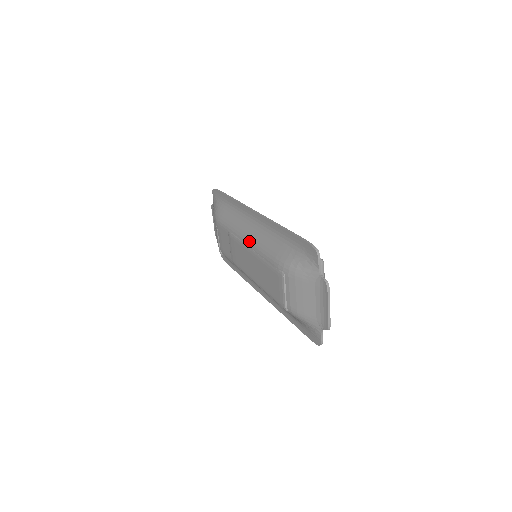
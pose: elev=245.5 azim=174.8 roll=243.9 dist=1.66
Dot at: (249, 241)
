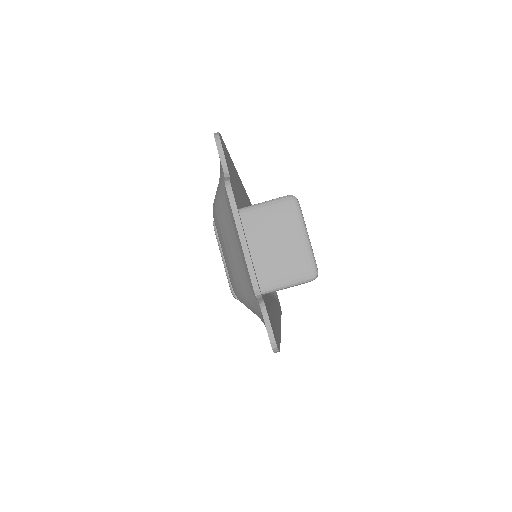
Dot at: occluded
